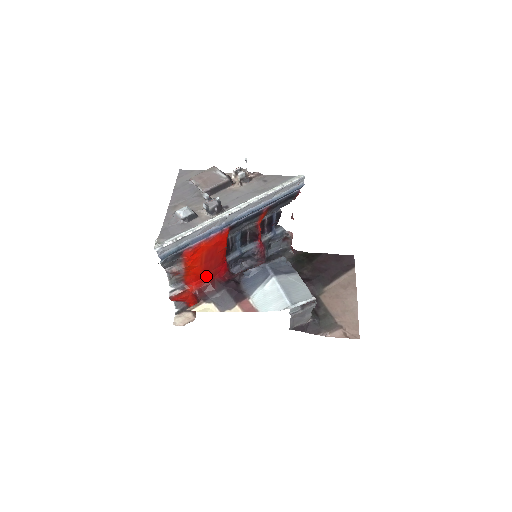
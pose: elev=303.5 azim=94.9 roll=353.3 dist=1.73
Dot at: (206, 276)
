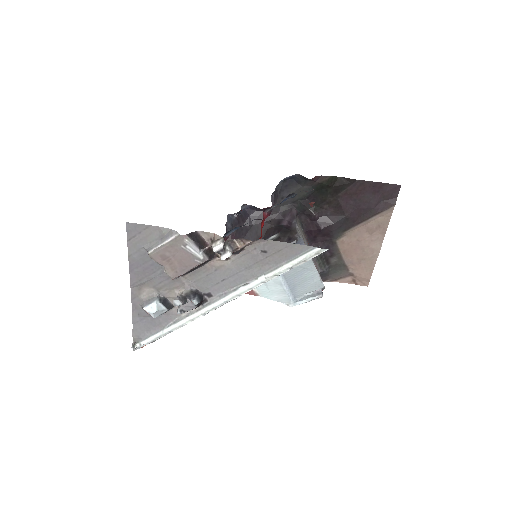
Dot at: occluded
